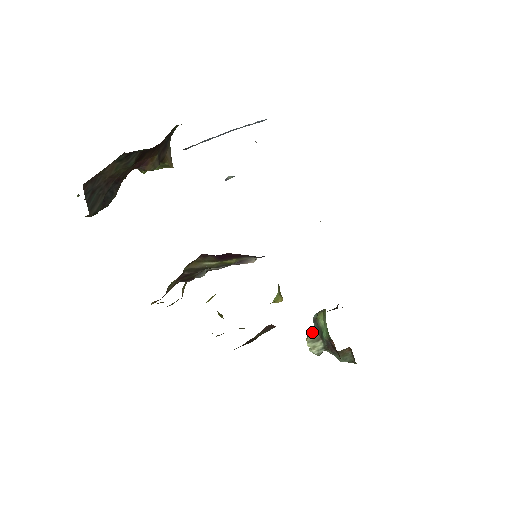
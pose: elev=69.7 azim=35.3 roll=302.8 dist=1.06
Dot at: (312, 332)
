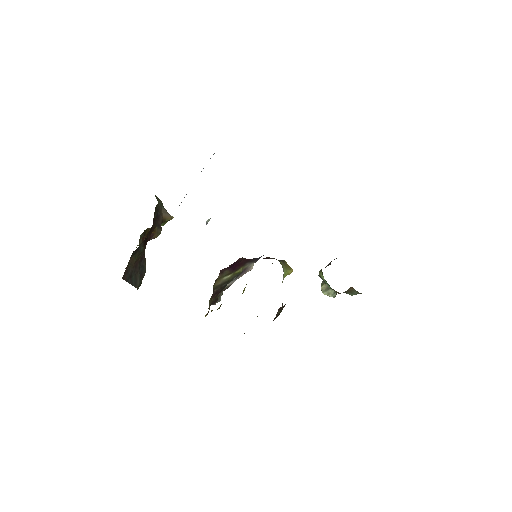
Dot at: (322, 284)
